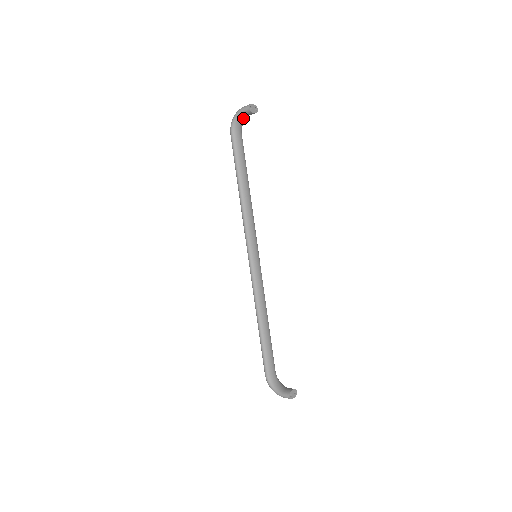
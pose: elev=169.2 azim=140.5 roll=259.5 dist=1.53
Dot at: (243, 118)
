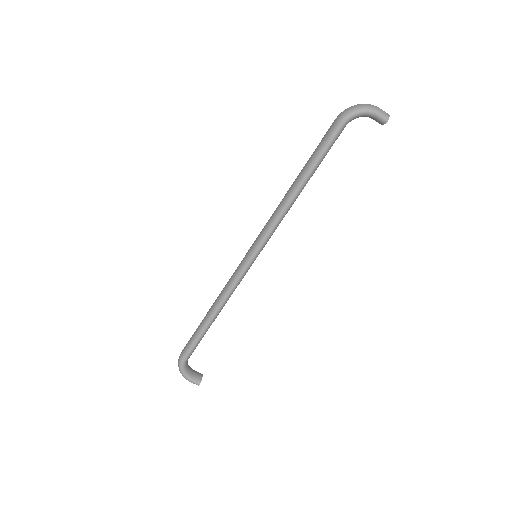
Dot at: (365, 116)
